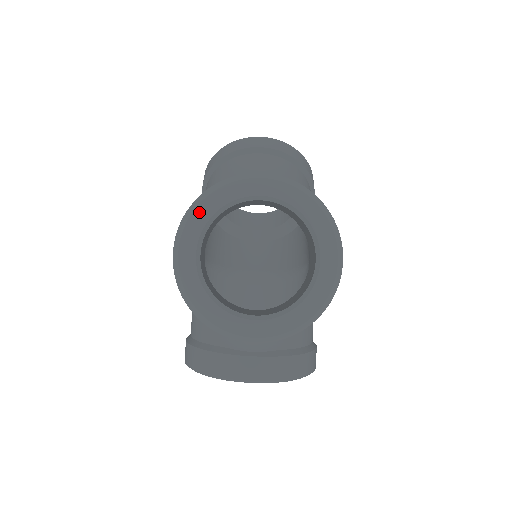
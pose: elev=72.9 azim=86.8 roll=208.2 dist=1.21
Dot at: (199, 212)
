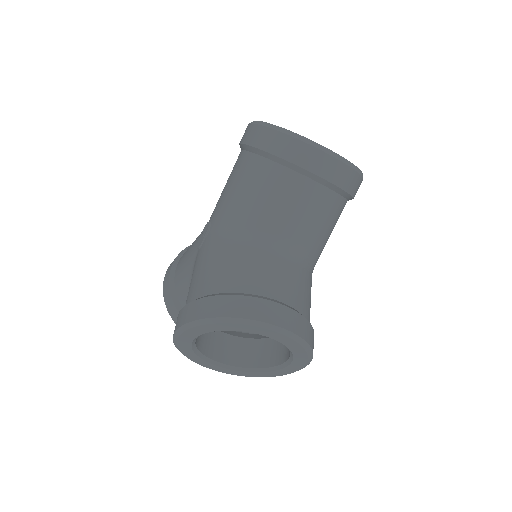
Dot at: (211, 326)
